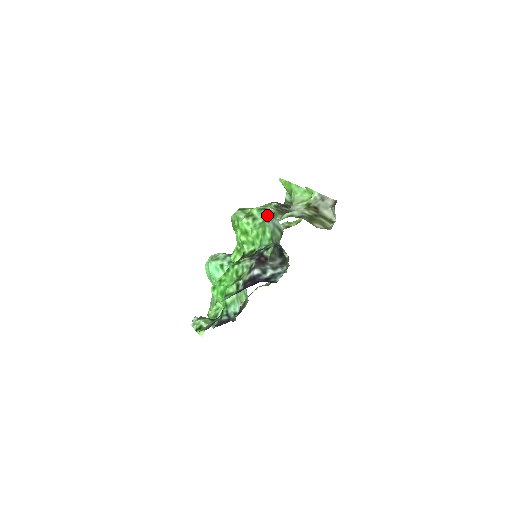
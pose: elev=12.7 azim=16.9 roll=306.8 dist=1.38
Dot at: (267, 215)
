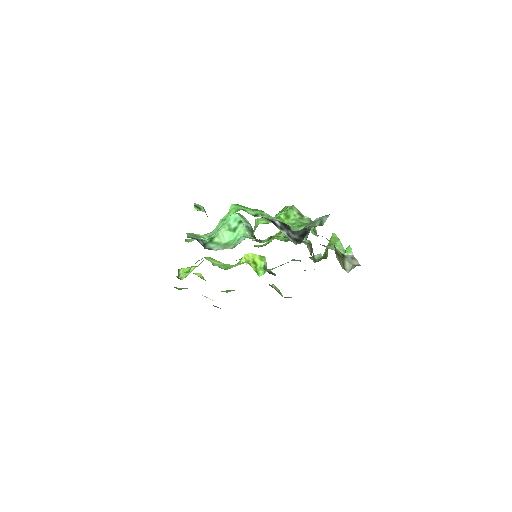
Dot at: occluded
